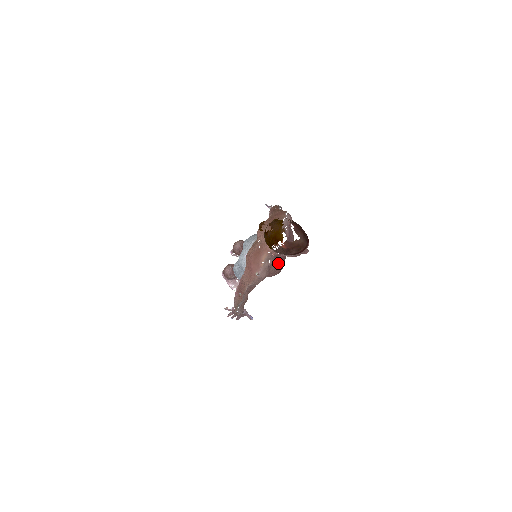
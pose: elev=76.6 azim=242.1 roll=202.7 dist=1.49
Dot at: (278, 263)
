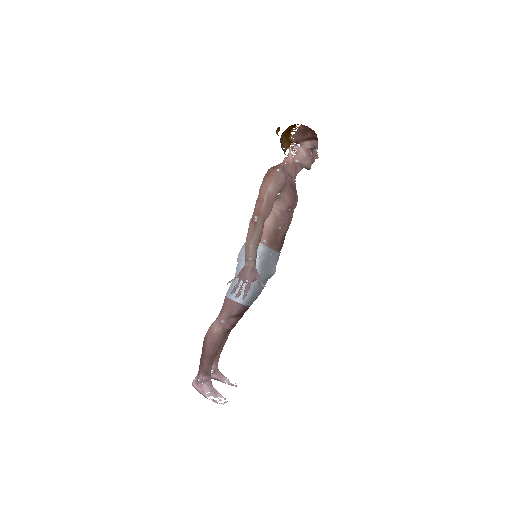
Dot at: (291, 186)
